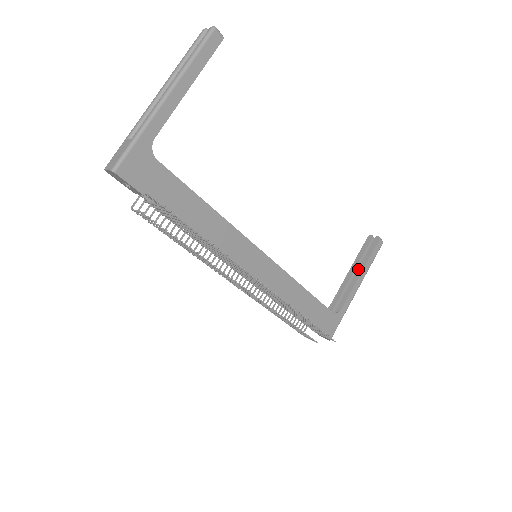
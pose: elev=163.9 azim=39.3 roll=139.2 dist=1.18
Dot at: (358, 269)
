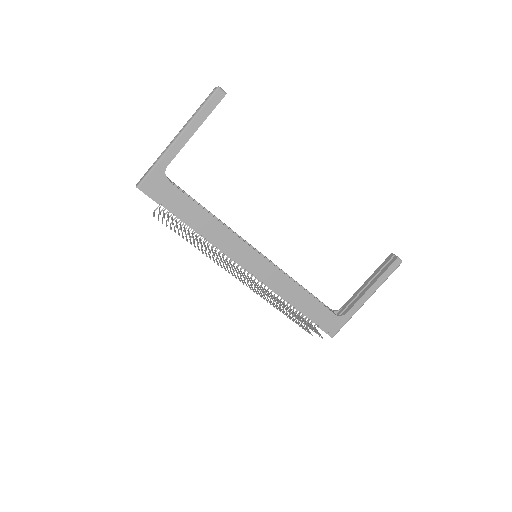
Dot at: (371, 282)
